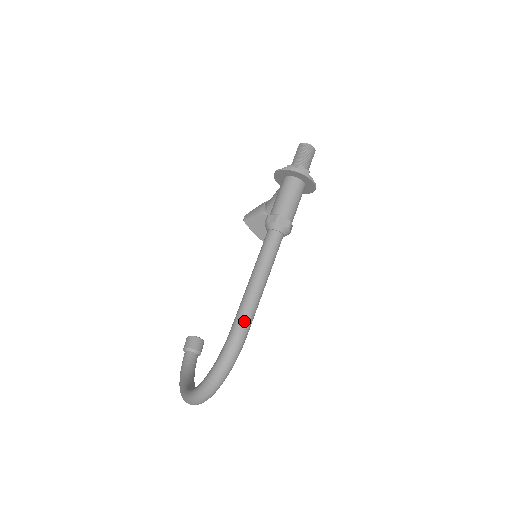
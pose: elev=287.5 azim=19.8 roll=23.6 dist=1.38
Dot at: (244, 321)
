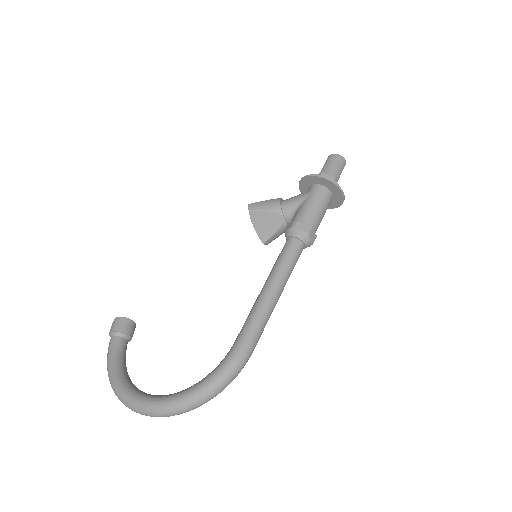
Dot at: (256, 336)
